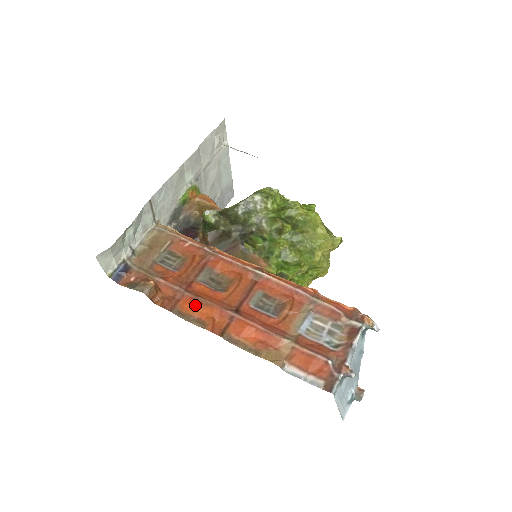
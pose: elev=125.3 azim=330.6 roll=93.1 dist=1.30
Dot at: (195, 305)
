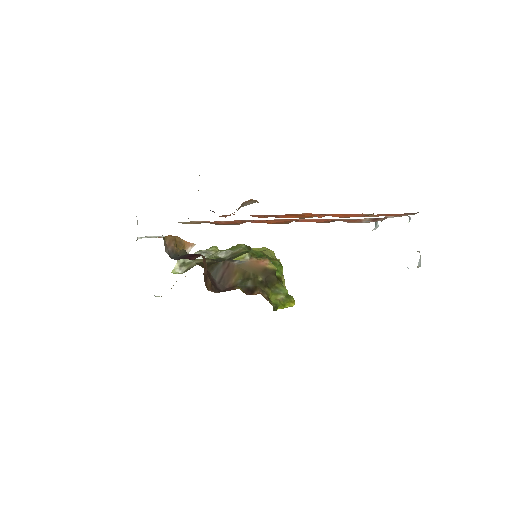
Dot at: (294, 215)
